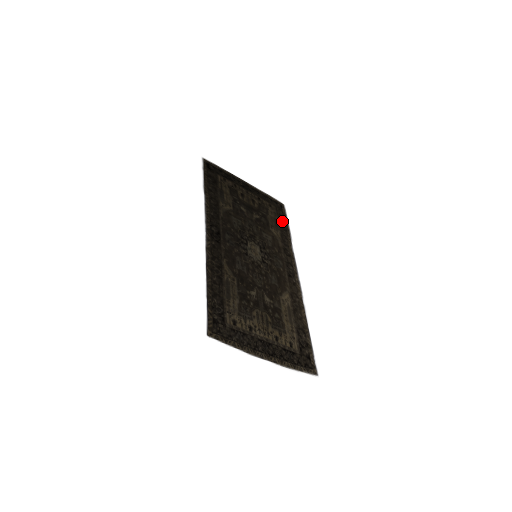
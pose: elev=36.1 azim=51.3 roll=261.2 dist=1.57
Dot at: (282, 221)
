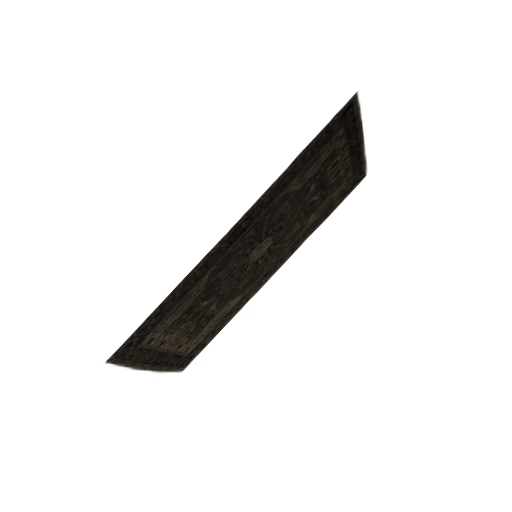
Dot at: (337, 202)
